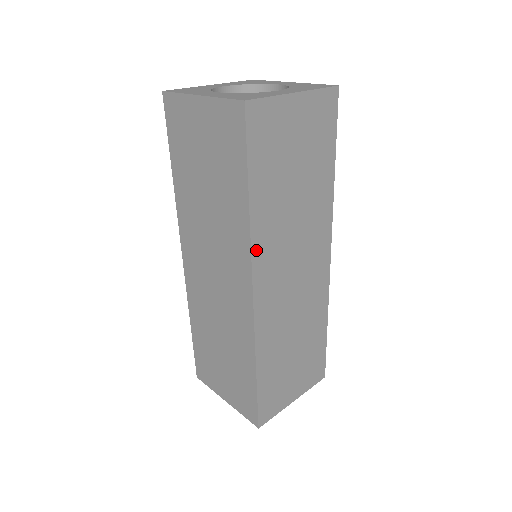
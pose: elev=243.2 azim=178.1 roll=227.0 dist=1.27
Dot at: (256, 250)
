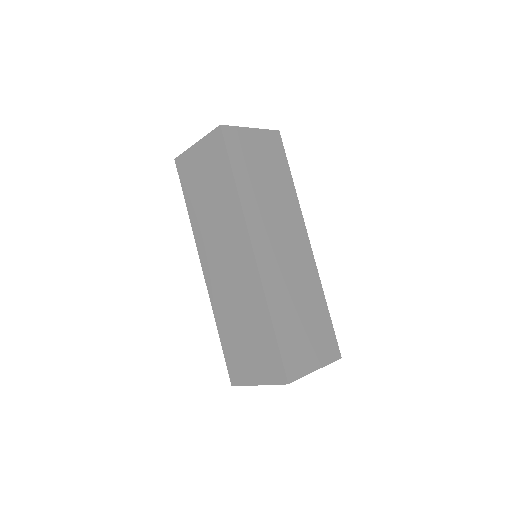
Dot at: (248, 218)
